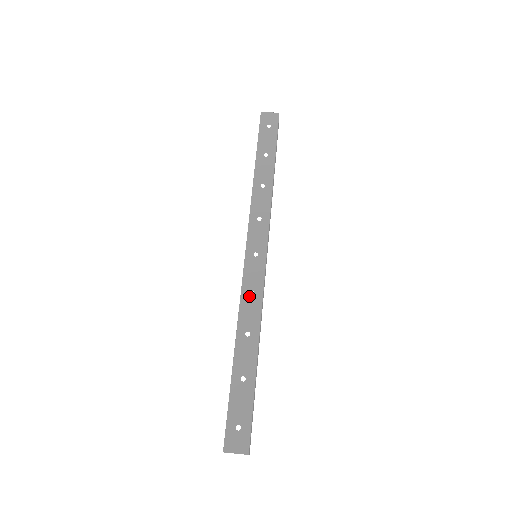
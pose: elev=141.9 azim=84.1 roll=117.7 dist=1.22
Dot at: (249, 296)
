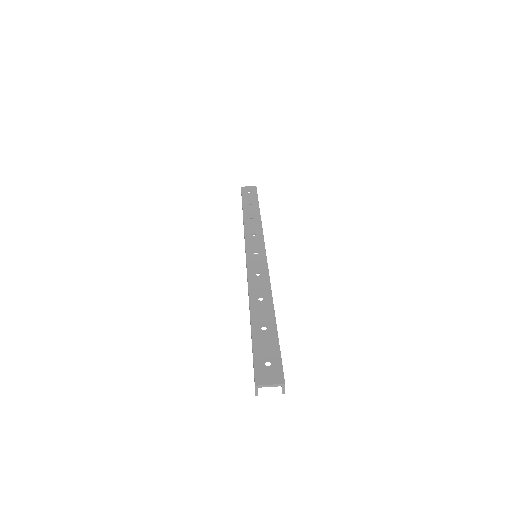
Dot at: (256, 276)
